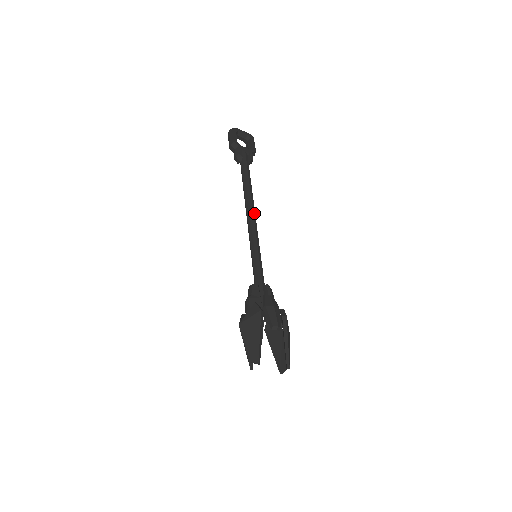
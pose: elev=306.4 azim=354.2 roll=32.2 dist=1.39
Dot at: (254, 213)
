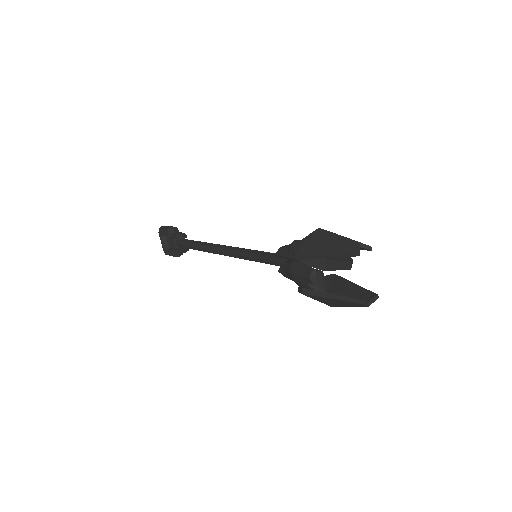
Dot at: occluded
